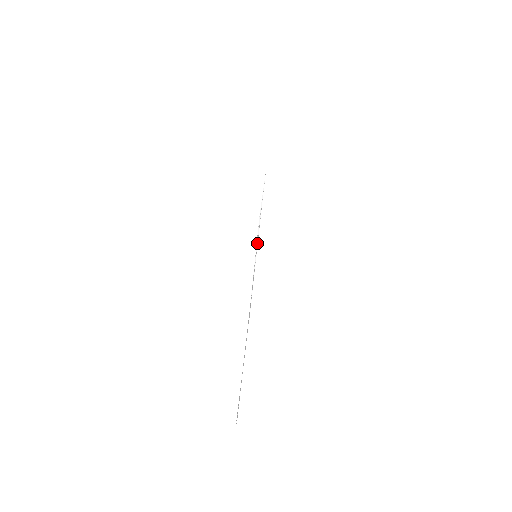
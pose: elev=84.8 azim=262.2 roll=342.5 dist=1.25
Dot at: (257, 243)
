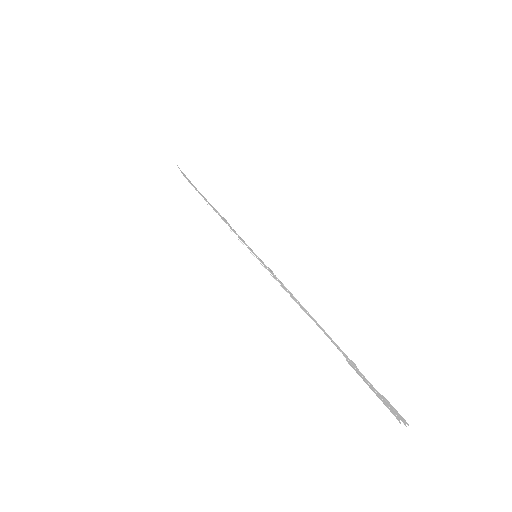
Dot at: (246, 244)
